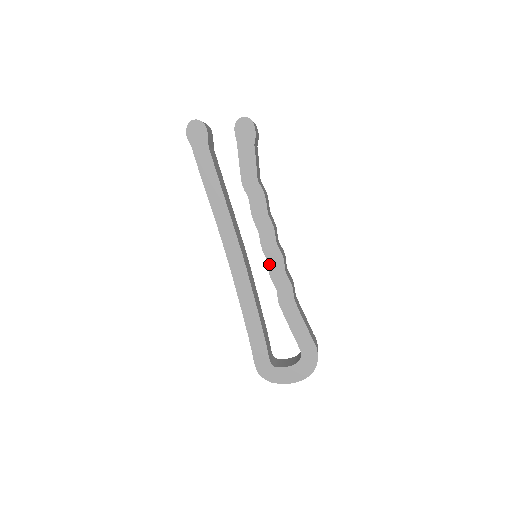
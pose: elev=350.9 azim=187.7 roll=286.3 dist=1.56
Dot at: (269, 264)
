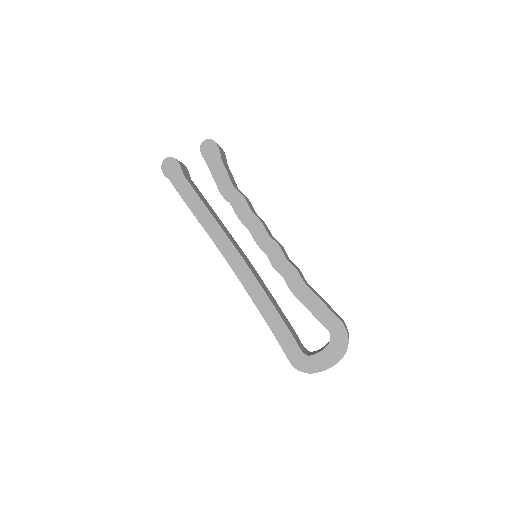
Dot at: (268, 256)
